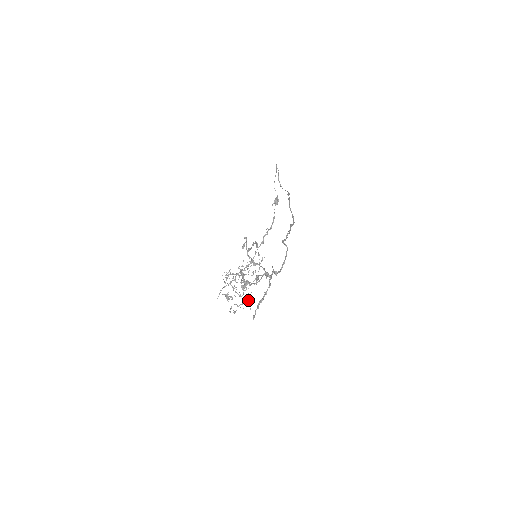
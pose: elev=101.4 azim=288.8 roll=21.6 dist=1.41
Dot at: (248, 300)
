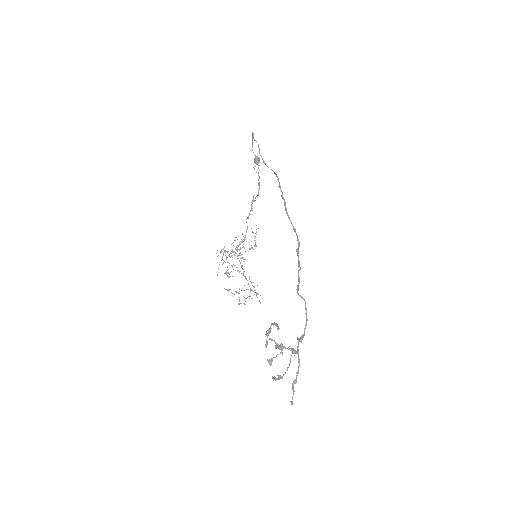
Dot at: (256, 294)
